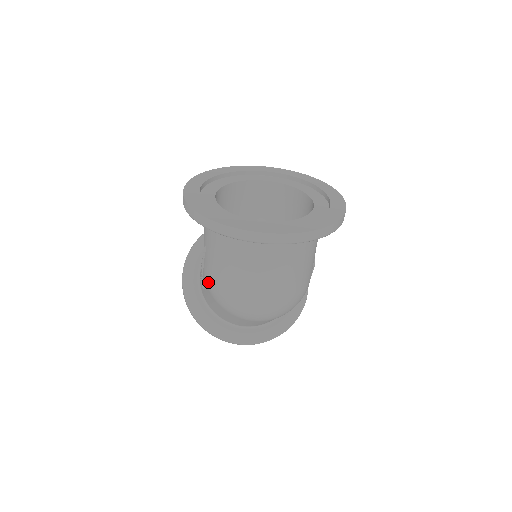
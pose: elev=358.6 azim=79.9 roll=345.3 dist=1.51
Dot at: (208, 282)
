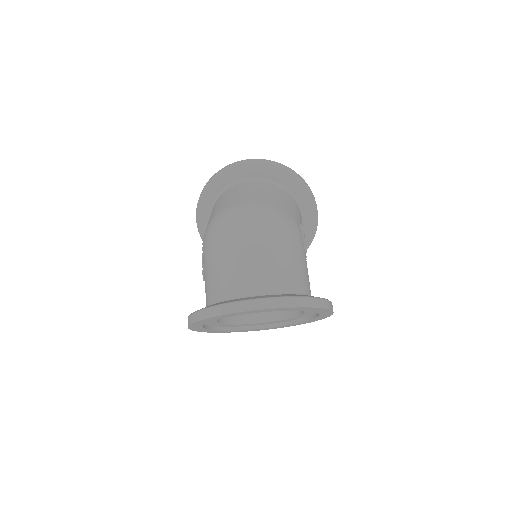
Dot at: occluded
